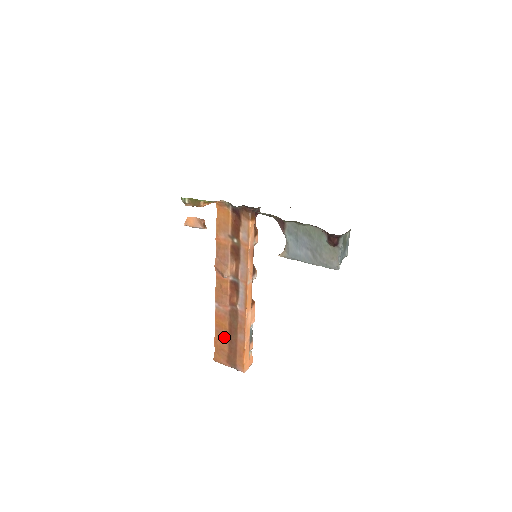
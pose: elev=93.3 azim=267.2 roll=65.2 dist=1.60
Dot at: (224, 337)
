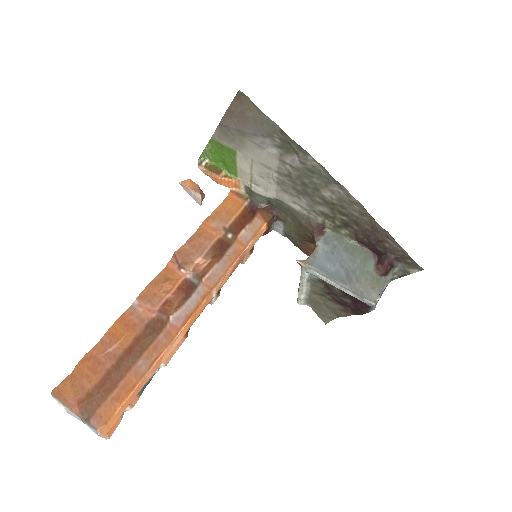
Dot at: (109, 356)
